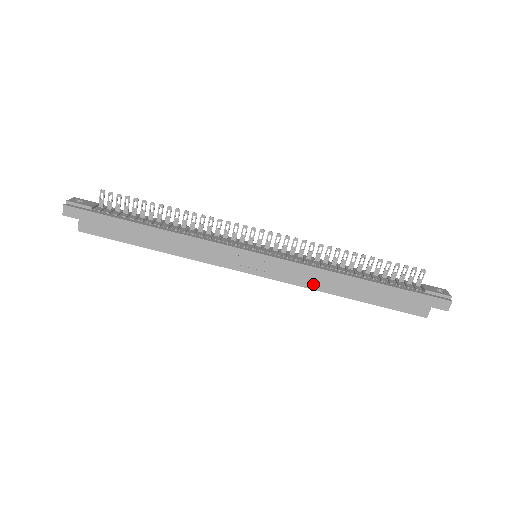
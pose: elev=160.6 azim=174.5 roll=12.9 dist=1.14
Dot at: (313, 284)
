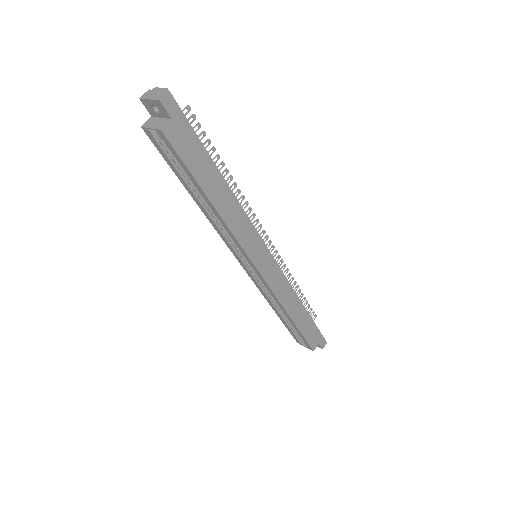
Dot at: (283, 299)
